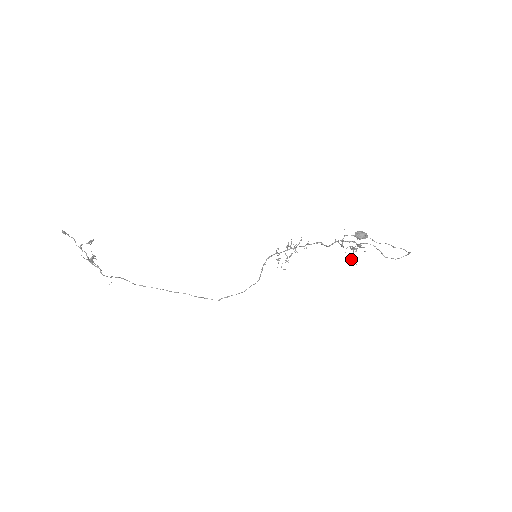
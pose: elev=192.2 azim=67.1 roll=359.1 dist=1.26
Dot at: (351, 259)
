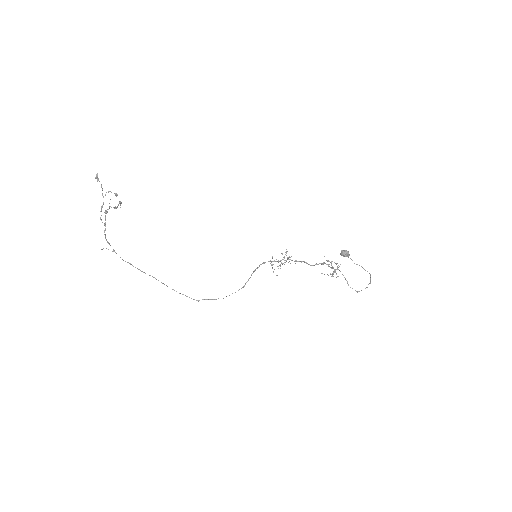
Dot at: occluded
